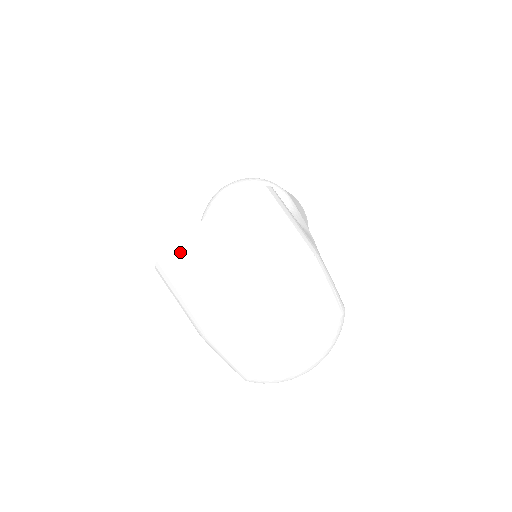
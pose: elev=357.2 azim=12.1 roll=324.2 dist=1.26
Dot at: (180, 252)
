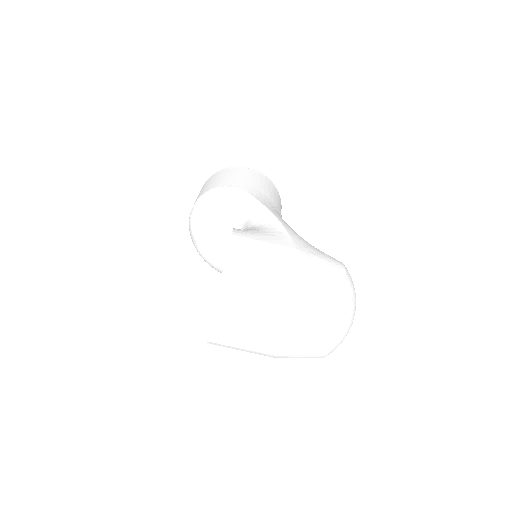
Dot at: (218, 335)
